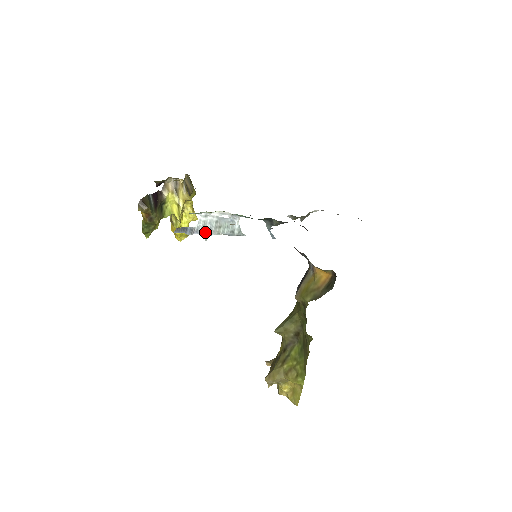
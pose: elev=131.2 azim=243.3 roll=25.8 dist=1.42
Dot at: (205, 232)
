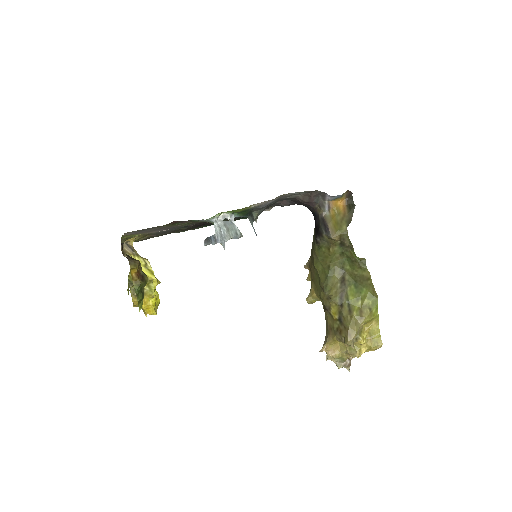
Dot at: (222, 238)
